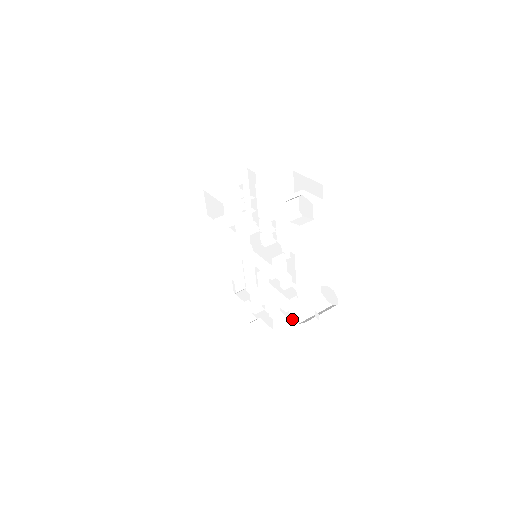
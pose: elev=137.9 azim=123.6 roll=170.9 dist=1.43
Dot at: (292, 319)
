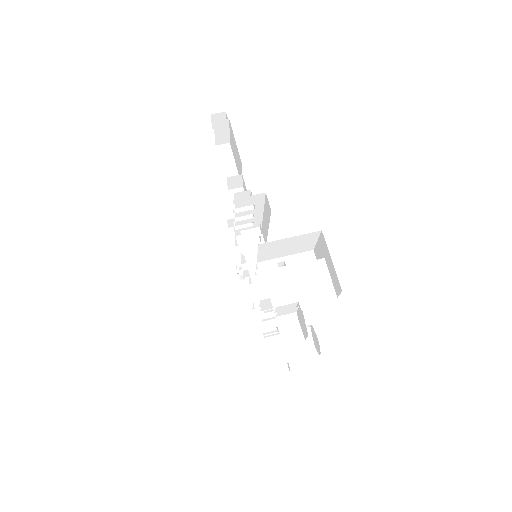
Dot at: occluded
